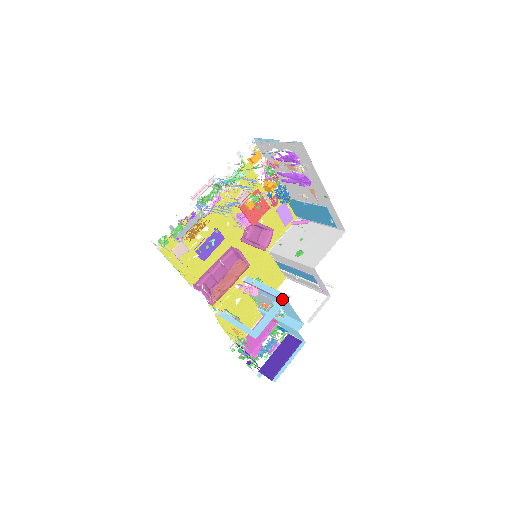
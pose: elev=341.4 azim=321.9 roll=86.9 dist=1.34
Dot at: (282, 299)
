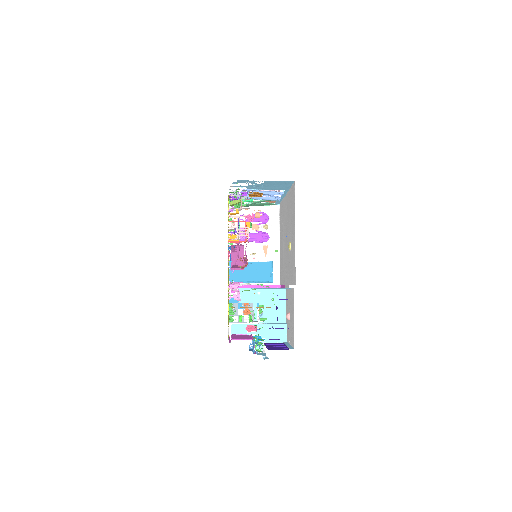
Dot at: occluded
